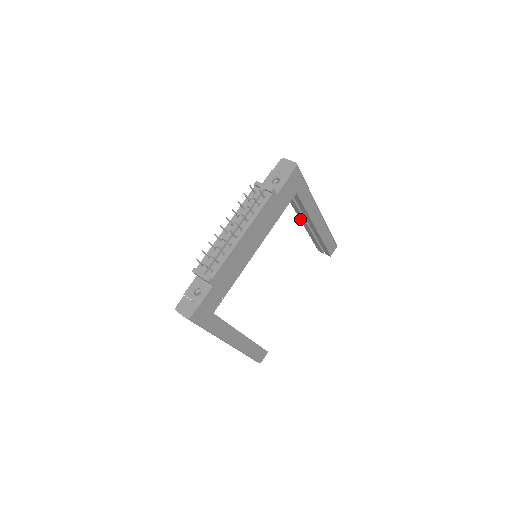
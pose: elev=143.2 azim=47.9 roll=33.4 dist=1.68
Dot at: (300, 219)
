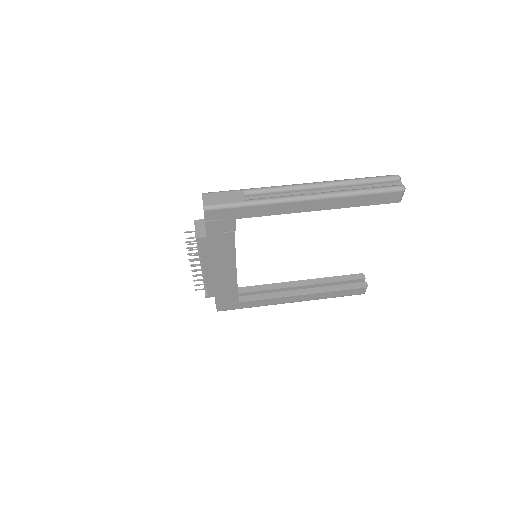
Dot at: occluded
